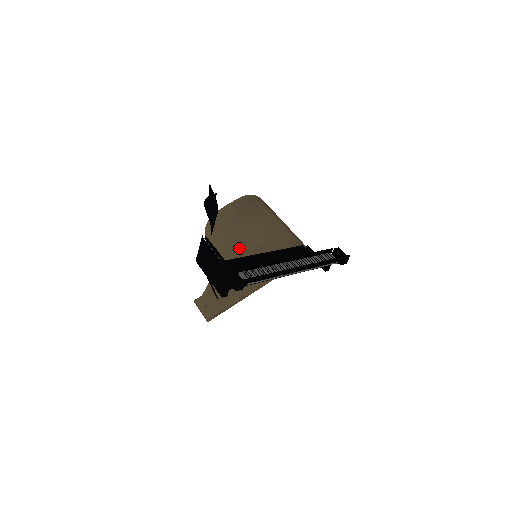
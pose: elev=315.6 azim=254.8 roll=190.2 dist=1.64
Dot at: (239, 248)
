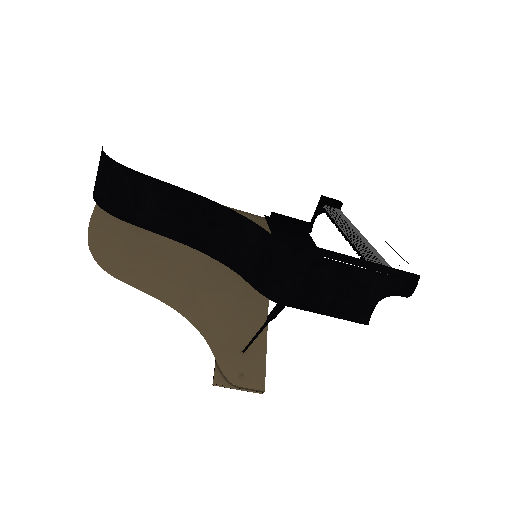
Dot at: (188, 265)
